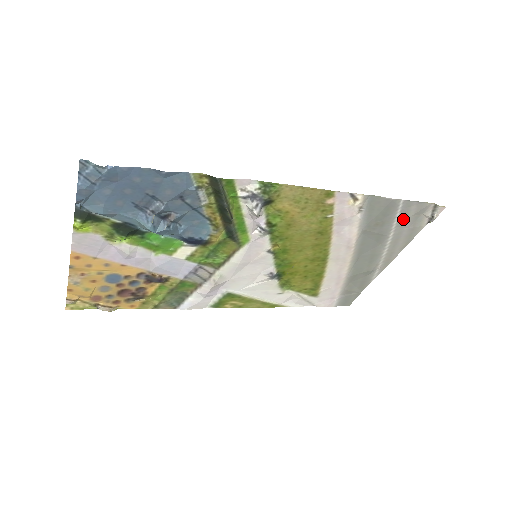
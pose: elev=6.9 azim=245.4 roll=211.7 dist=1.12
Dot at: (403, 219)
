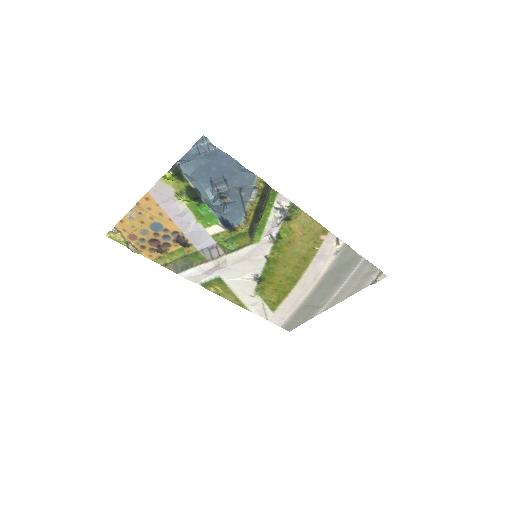
Dot at: (358, 273)
